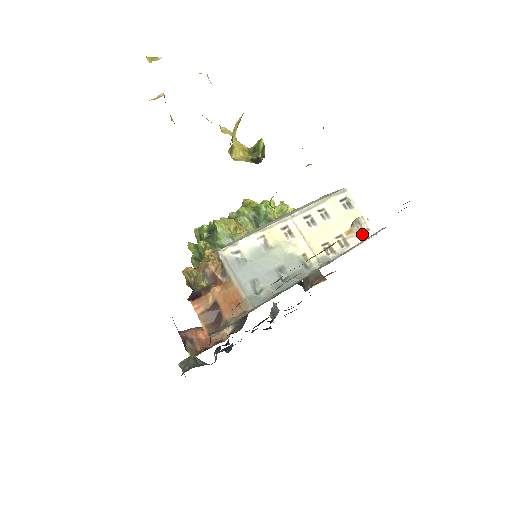
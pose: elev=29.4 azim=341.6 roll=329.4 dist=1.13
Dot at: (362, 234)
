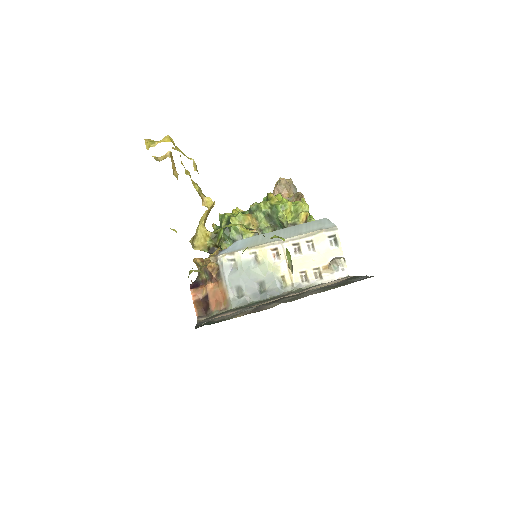
Dot at: (336, 272)
